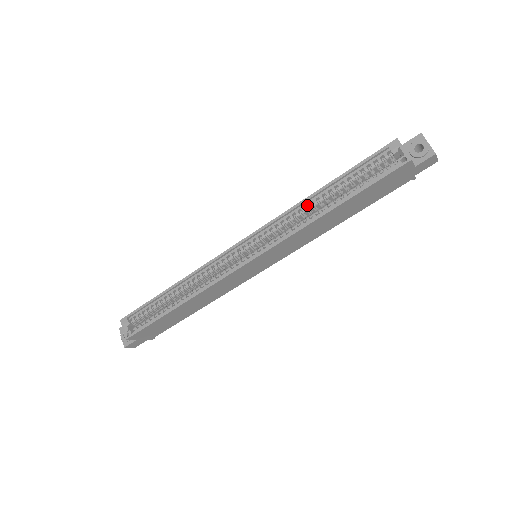
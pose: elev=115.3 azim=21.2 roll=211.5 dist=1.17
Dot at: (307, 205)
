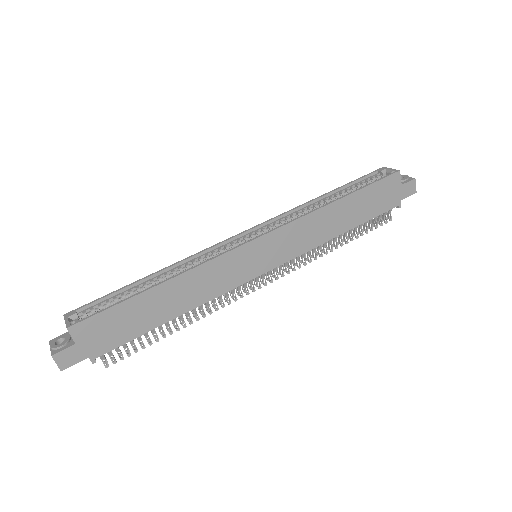
Dot at: (313, 205)
